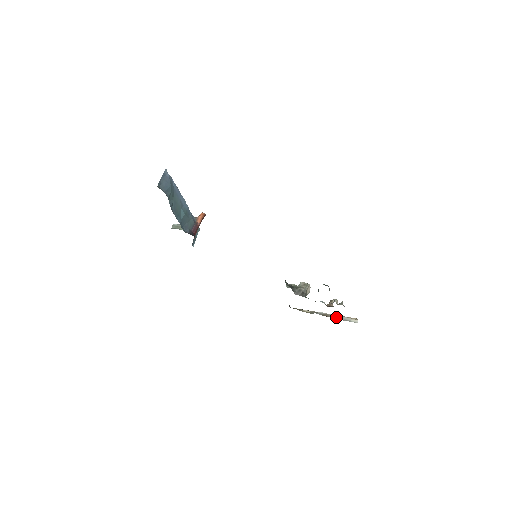
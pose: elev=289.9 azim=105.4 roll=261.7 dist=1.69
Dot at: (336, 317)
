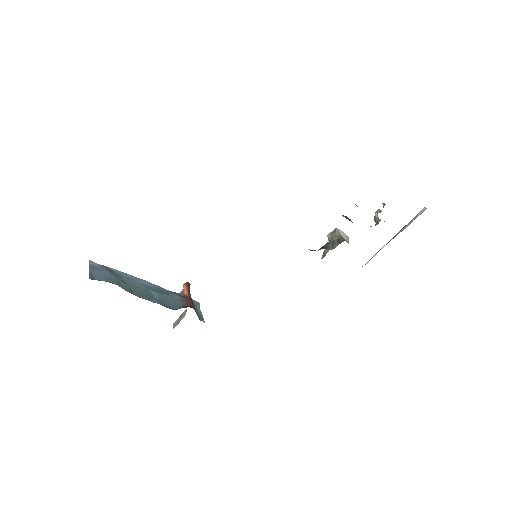
Dot at: (401, 230)
